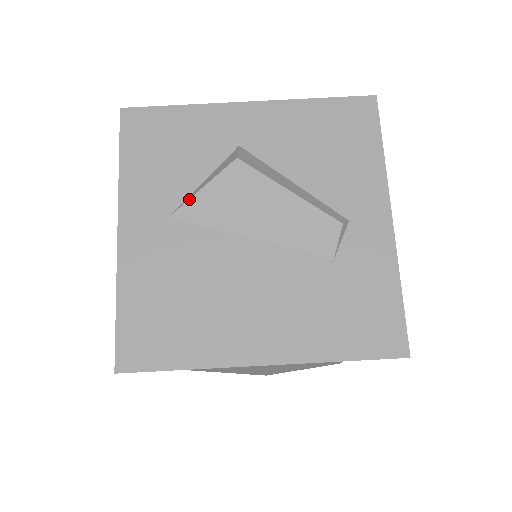
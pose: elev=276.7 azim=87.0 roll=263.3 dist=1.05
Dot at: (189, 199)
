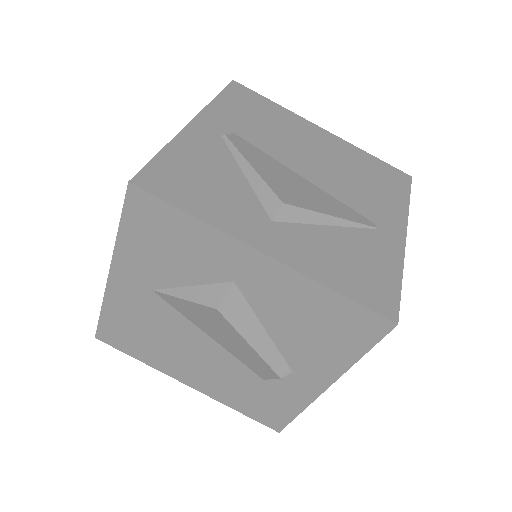
Dot at: (170, 295)
